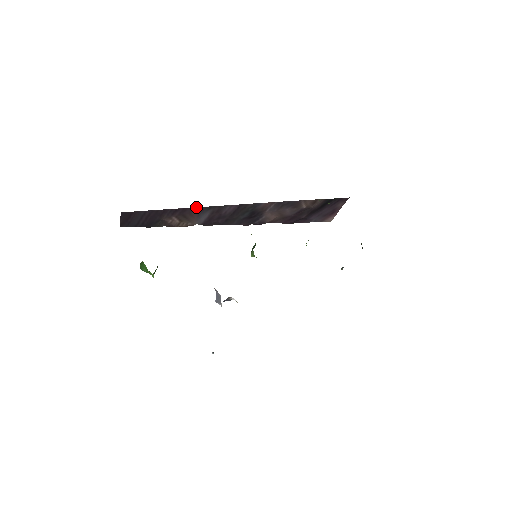
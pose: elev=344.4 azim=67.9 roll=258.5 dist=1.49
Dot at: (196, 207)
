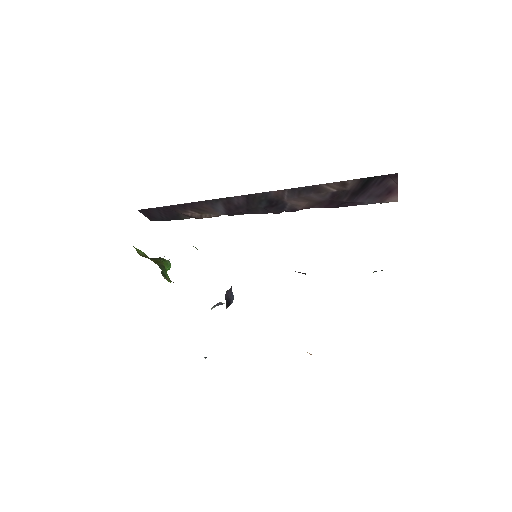
Dot at: (201, 201)
